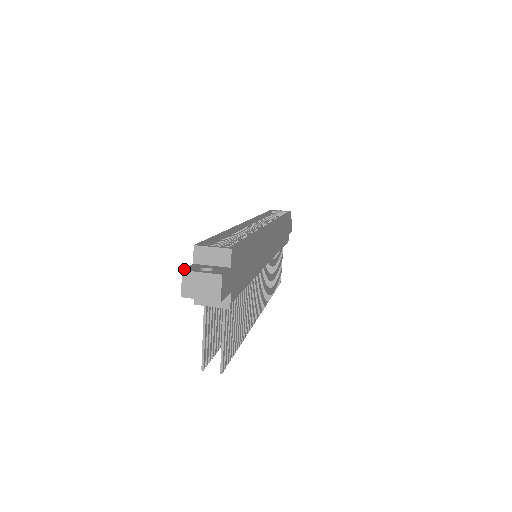
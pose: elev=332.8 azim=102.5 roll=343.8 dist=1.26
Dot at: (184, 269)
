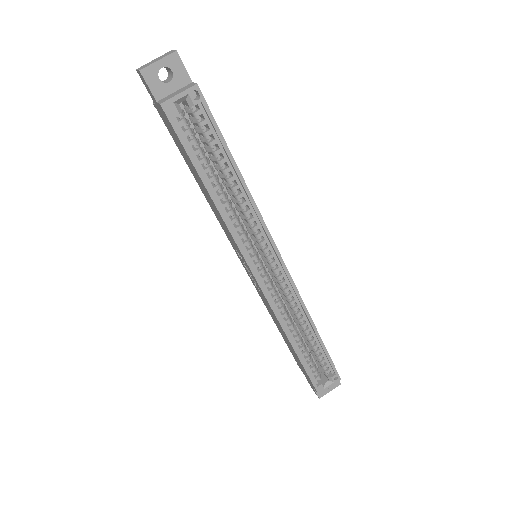
Dot at: (319, 397)
